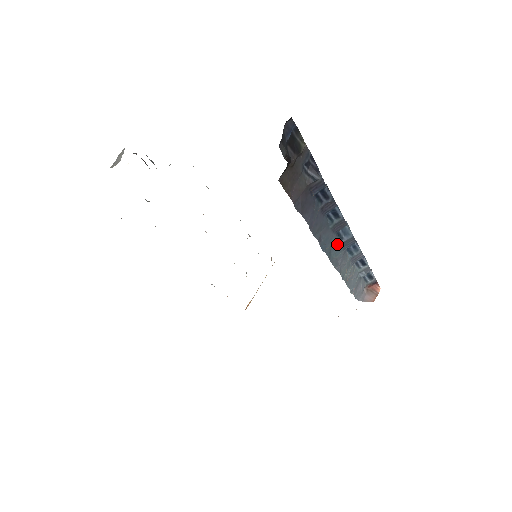
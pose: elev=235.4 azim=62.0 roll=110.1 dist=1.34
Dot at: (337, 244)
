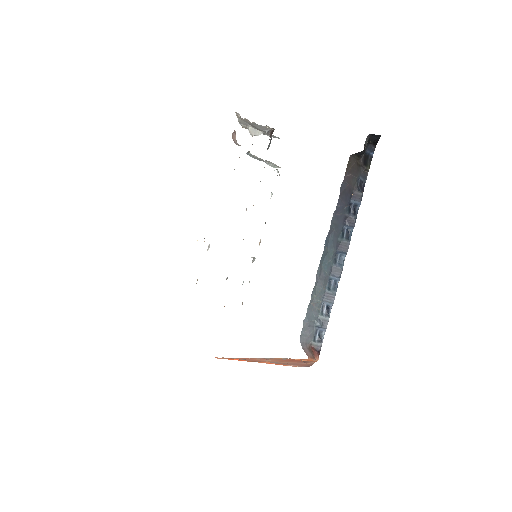
Dot at: (331, 260)
